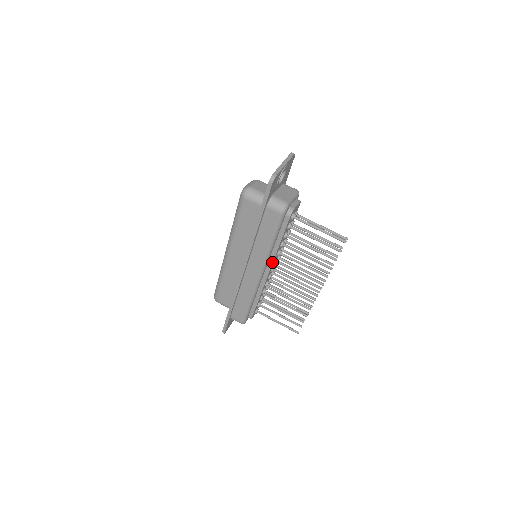
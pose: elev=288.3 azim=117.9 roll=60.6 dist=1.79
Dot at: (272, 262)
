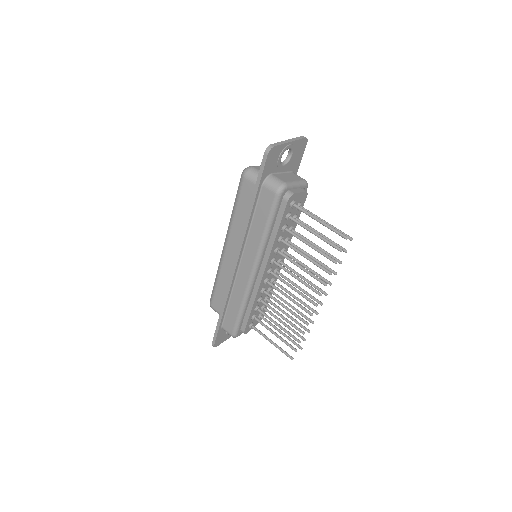
Dot at: (267, 259)
